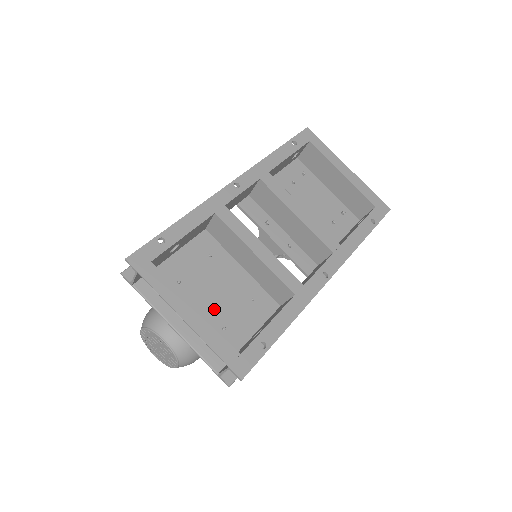
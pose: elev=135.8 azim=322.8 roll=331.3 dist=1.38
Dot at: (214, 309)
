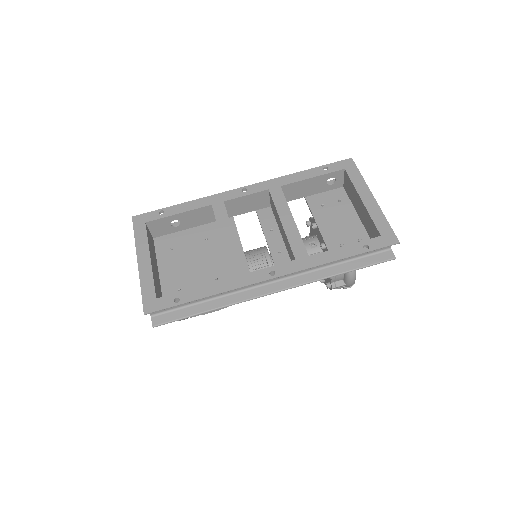
Dot at: (182, 274)
